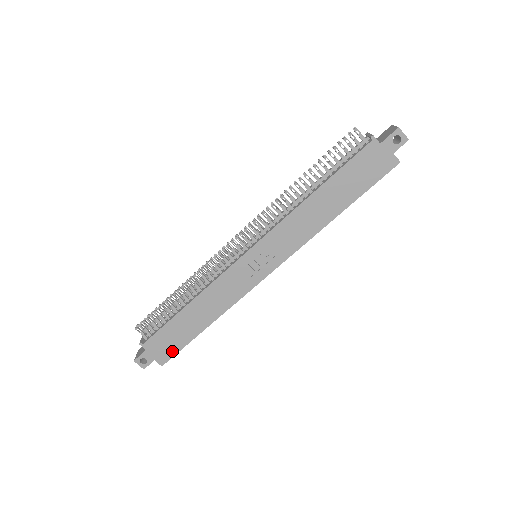
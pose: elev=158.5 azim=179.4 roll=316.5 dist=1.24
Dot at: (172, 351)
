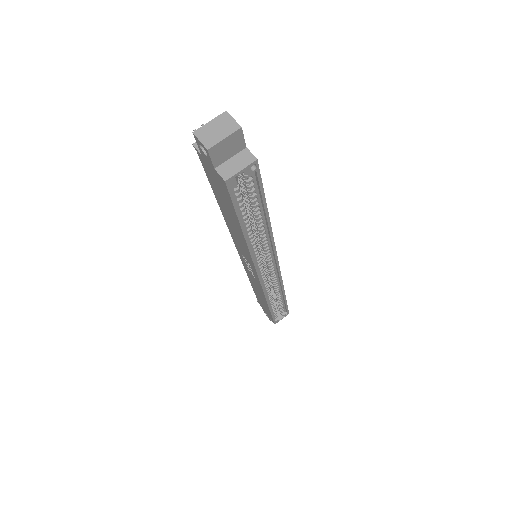
Dot at: (270, 316)
